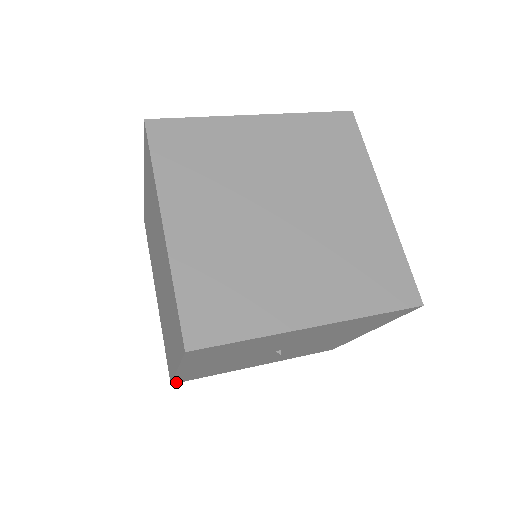
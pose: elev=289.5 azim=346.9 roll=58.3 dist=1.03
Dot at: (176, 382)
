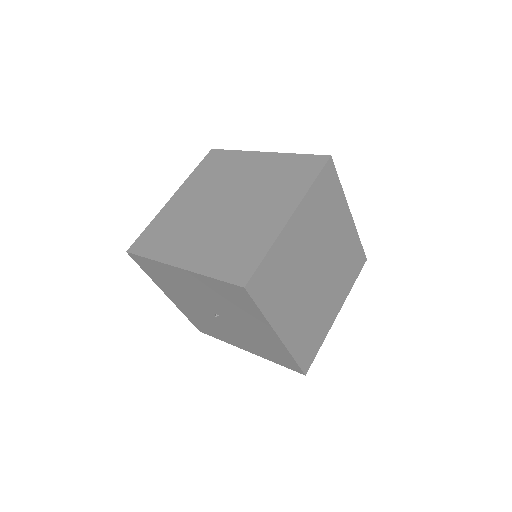
Dot at: (200, 330)
